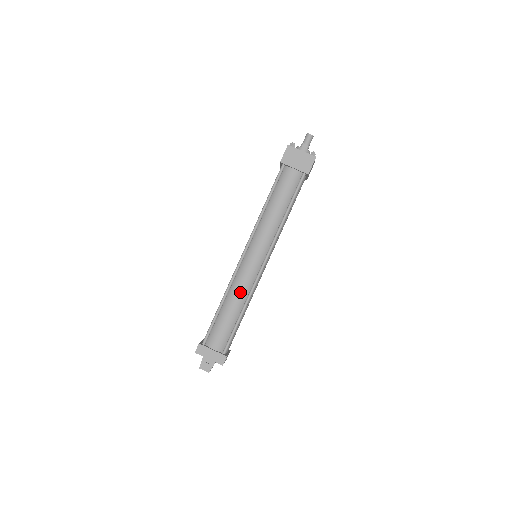
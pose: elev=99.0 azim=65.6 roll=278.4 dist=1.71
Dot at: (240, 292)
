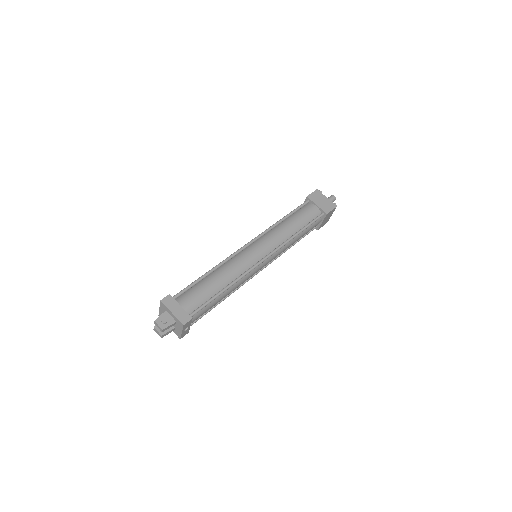
Dot at: (232, 270)
